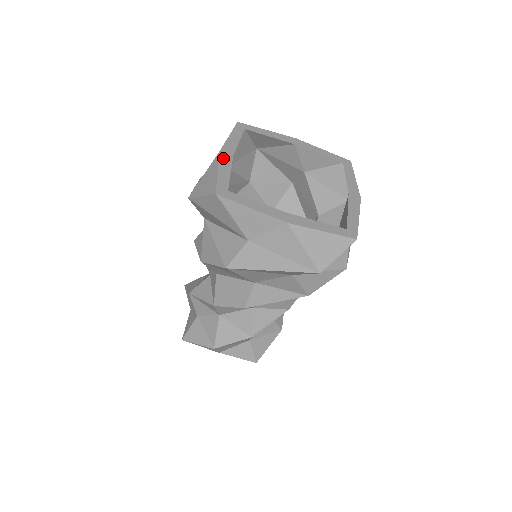
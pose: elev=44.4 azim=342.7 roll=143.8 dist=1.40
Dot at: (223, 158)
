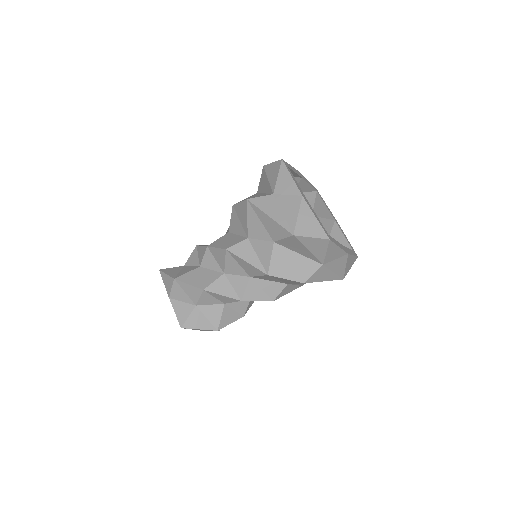
Dot at: (308, 203)
